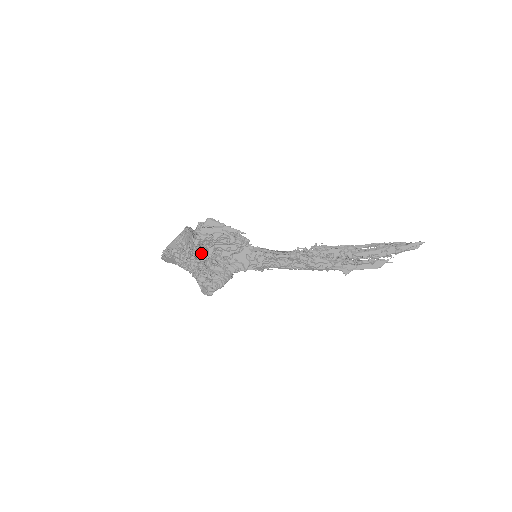
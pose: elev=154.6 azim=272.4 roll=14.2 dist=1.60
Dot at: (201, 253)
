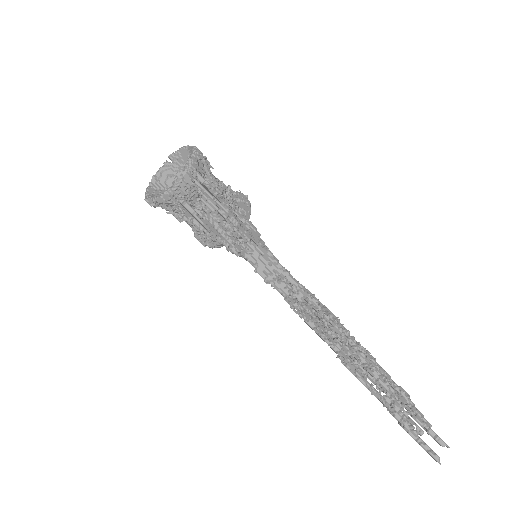
Dot at: (194, 206)
